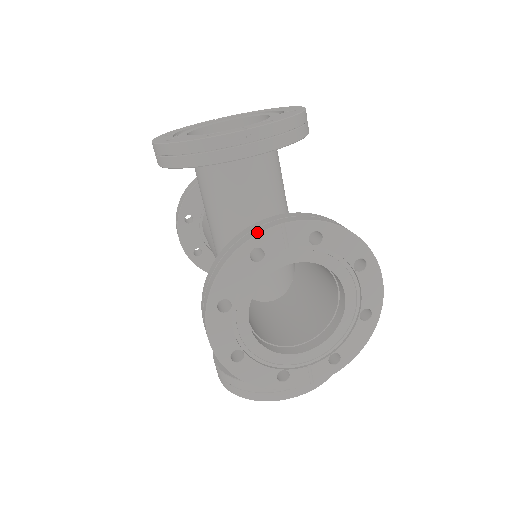
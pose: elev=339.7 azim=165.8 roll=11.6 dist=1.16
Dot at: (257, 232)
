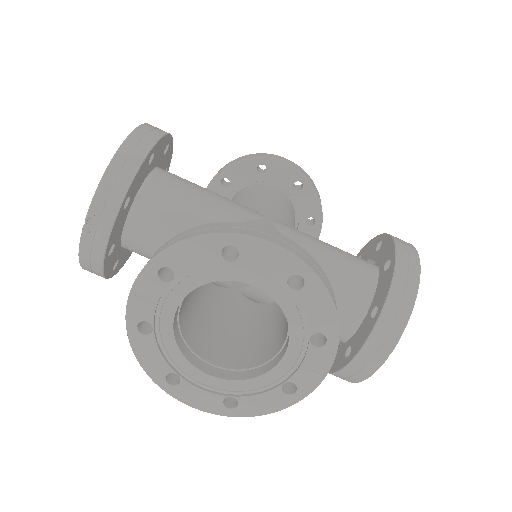
Dot at: (126, 313)
